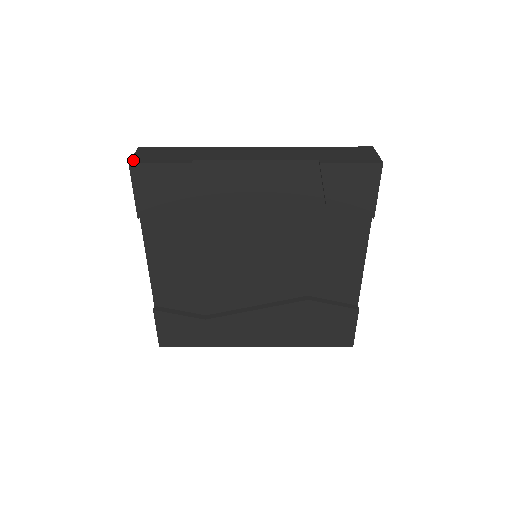
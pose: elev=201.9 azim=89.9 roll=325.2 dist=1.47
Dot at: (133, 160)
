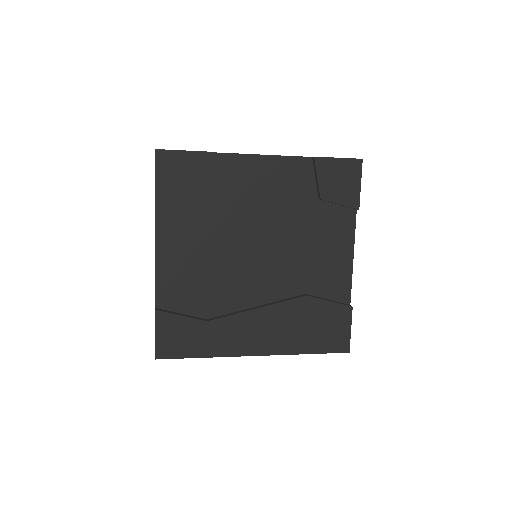
Dot at: (158, 149)
